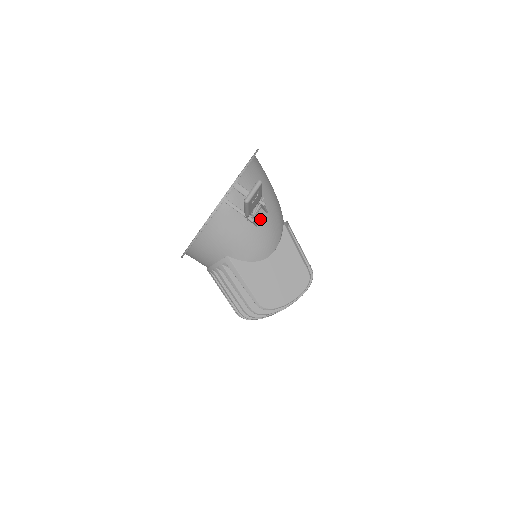
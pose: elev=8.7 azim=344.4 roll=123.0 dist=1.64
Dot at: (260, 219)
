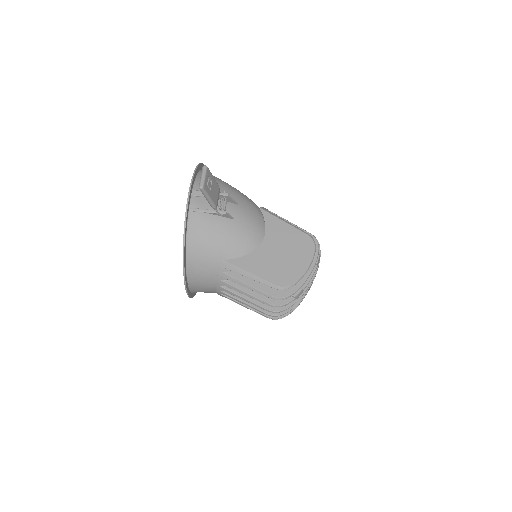
Dot at: (233, 211)
